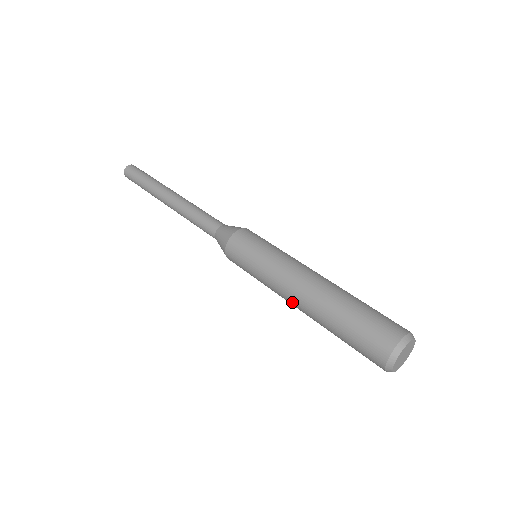
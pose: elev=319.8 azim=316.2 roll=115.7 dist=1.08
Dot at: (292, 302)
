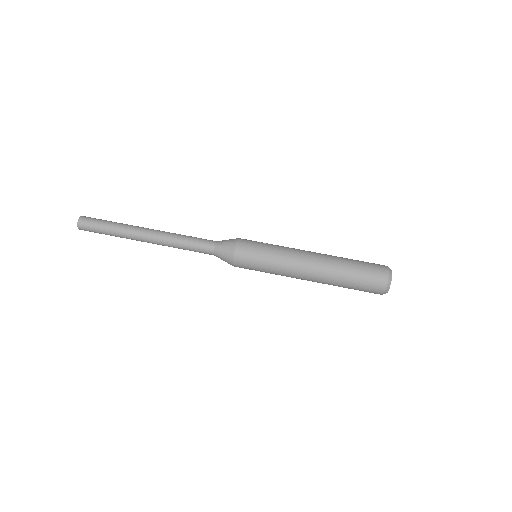
Dot at: occluded
